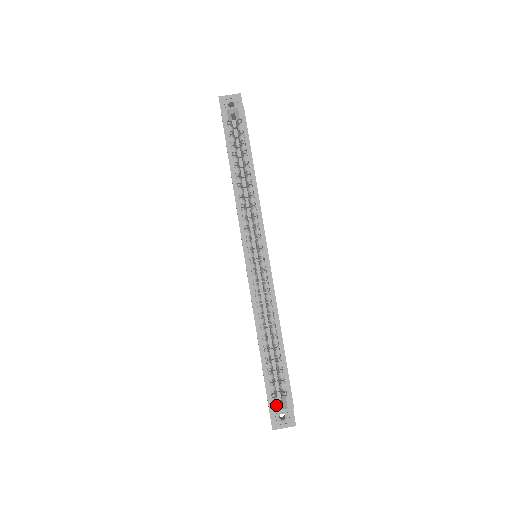
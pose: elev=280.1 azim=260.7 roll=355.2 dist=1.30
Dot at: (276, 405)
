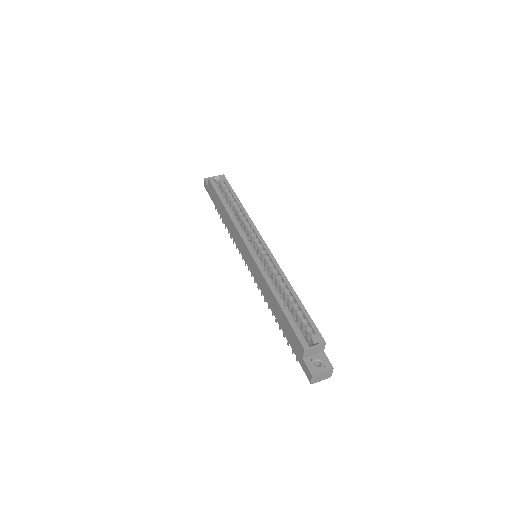
Dot at: (308, 344)
